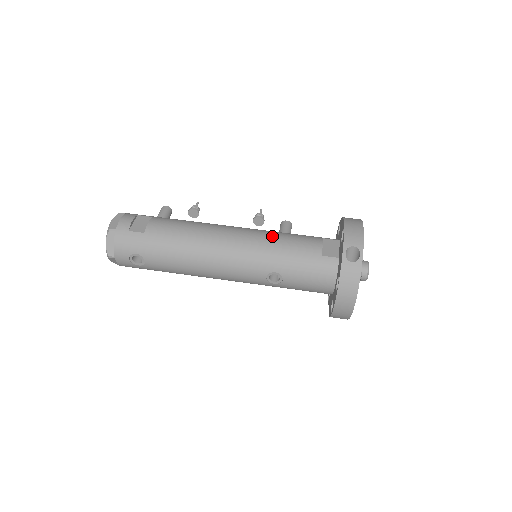
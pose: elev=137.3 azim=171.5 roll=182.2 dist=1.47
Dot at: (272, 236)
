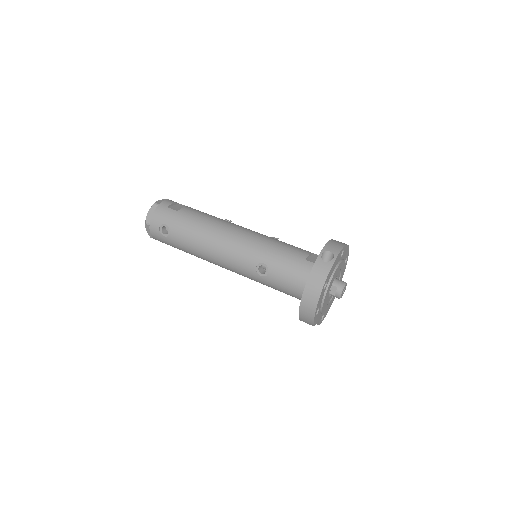
Dot at: (272, 239)
